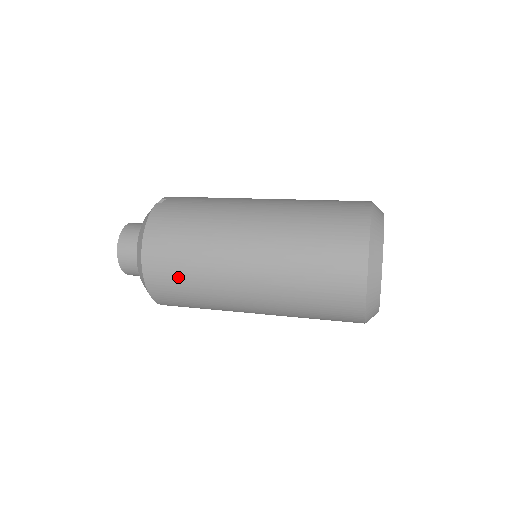
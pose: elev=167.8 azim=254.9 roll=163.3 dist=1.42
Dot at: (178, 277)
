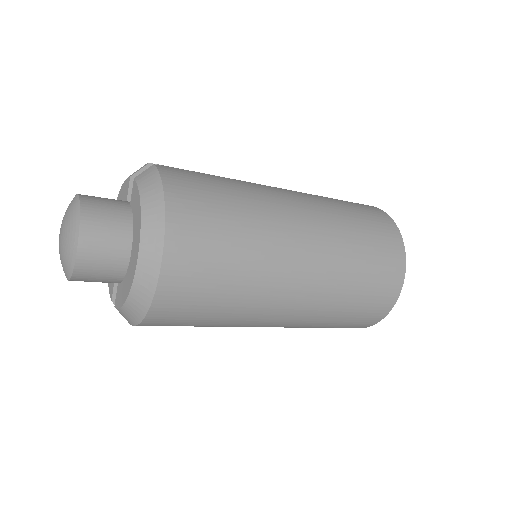
Dot at: (217, 263)
